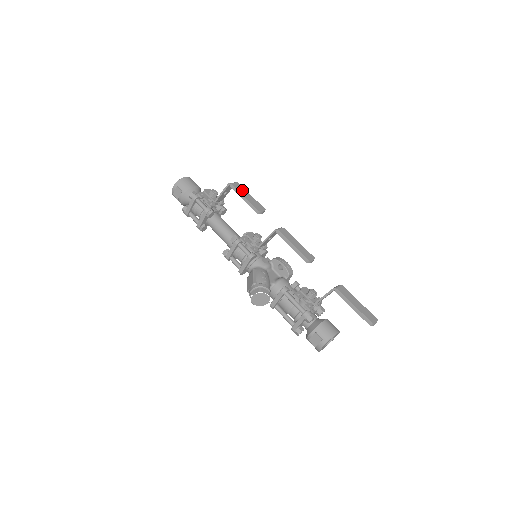
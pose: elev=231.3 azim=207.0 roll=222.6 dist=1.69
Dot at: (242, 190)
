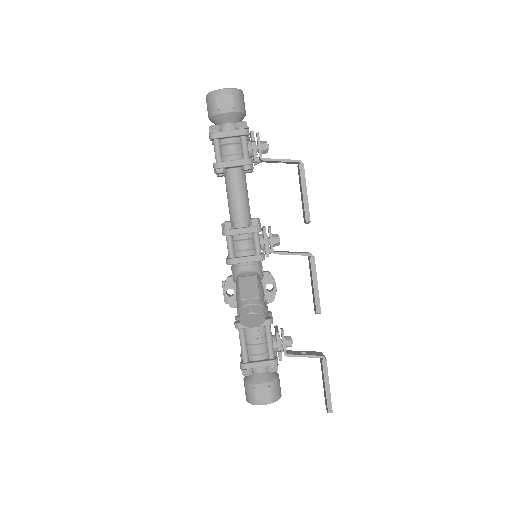
Dot at: occluded
